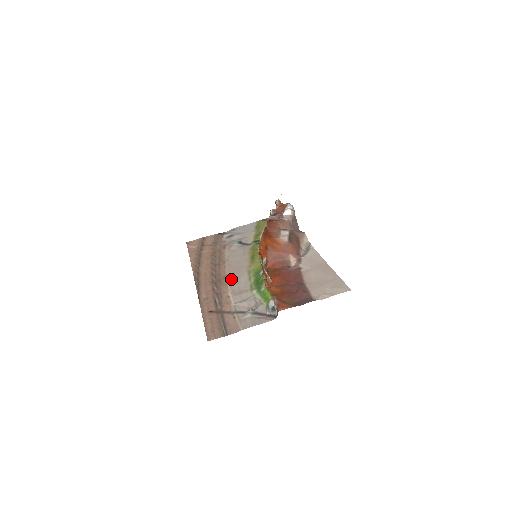
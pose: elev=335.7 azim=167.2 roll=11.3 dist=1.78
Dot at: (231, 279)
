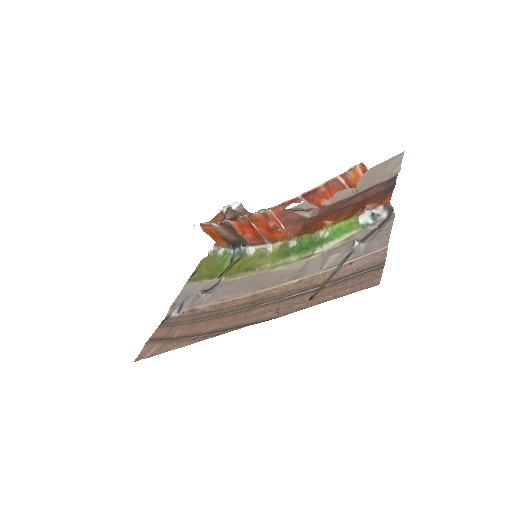
Dot at: (266, 286)
